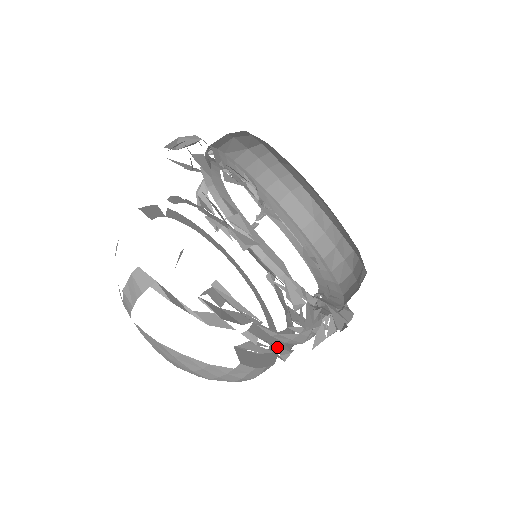
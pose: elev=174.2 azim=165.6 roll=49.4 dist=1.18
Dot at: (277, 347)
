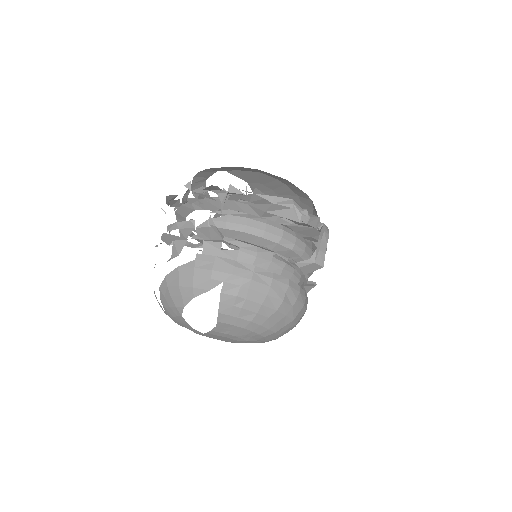
Dot at: (226, 237)
